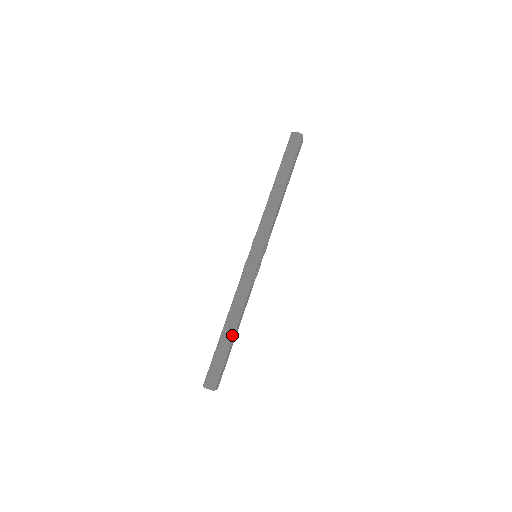
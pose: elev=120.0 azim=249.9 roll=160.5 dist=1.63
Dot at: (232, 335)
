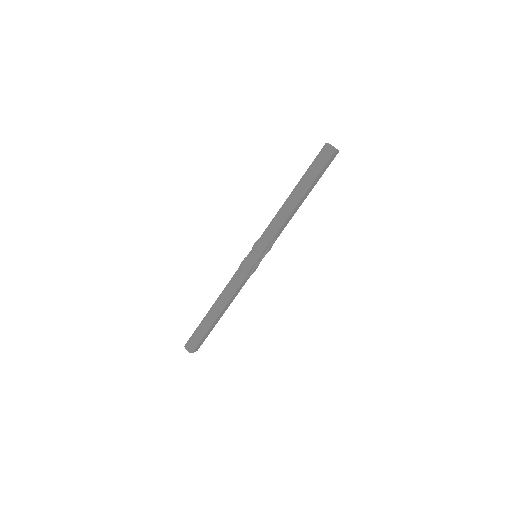
Dot at: (215, 317)
